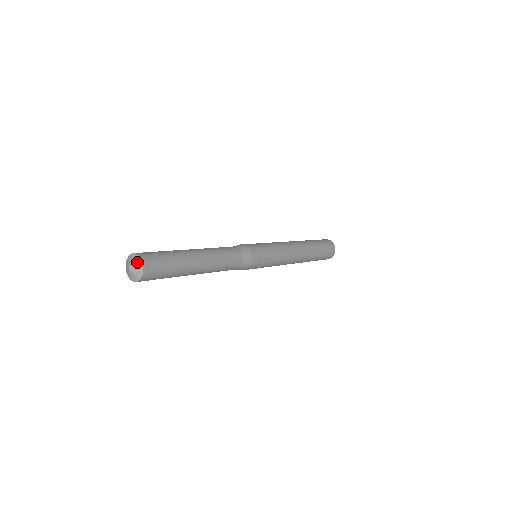
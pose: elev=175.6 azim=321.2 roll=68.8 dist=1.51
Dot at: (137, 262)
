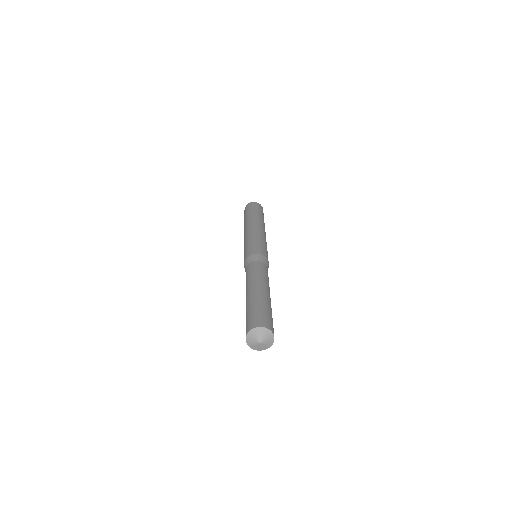
Dot at: (270, 341)
